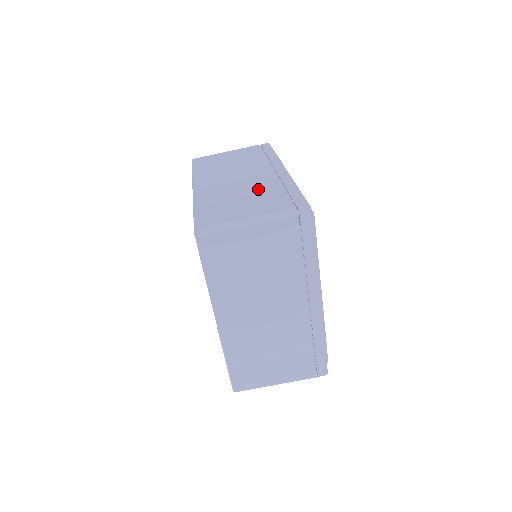
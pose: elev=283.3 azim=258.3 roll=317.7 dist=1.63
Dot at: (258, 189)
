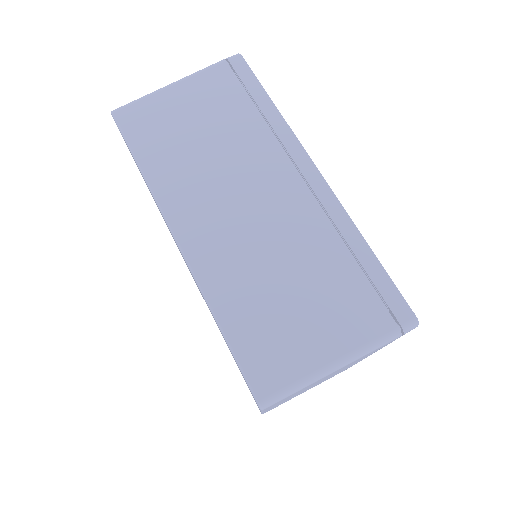
Dot at: (305, 254)
